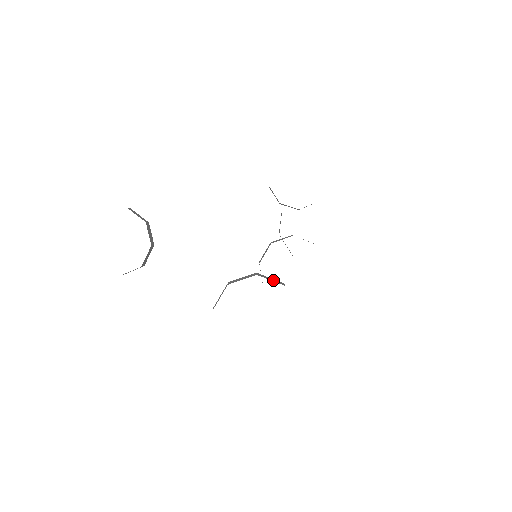
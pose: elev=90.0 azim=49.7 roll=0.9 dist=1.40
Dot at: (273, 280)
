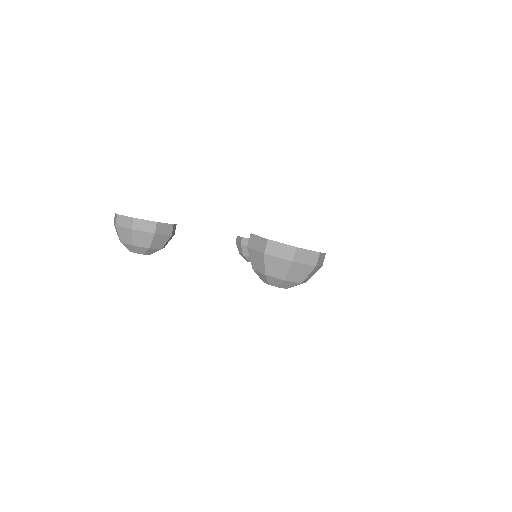
Dot at: occluded
